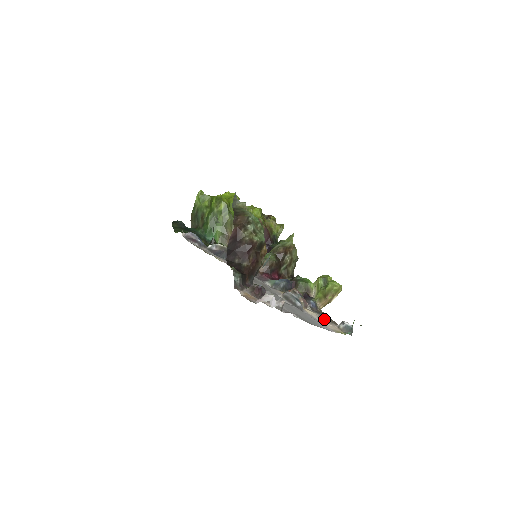
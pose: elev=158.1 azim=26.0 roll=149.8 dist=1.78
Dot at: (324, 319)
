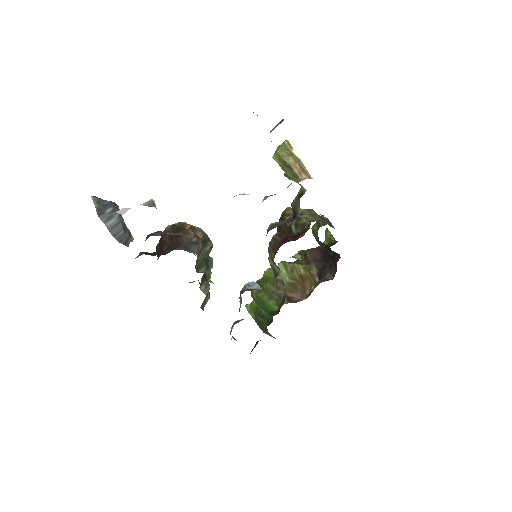
Dot at: occluded
